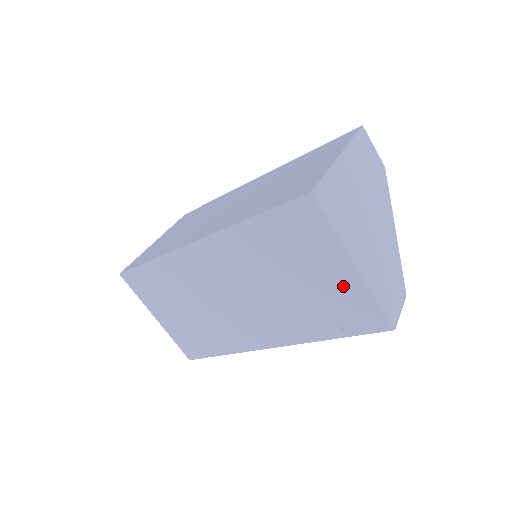
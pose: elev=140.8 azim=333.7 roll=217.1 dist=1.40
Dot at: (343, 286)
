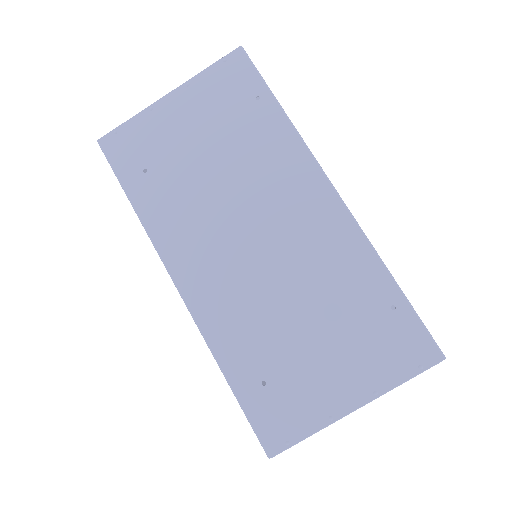
Dot at: occluded
